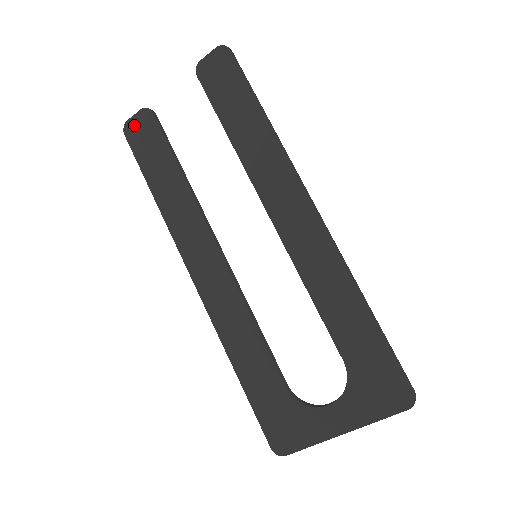
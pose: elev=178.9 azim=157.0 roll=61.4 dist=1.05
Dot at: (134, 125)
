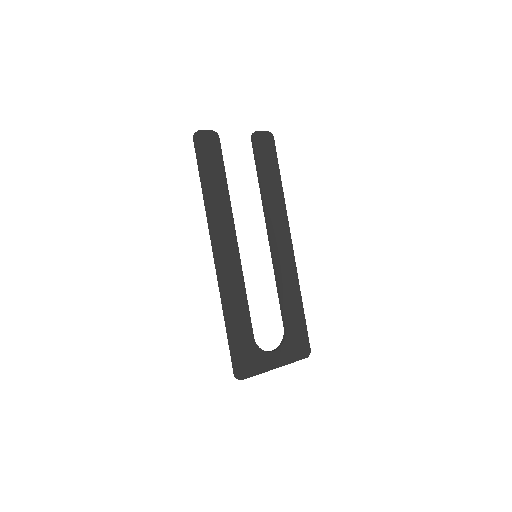
Dot at: (204, 136)
